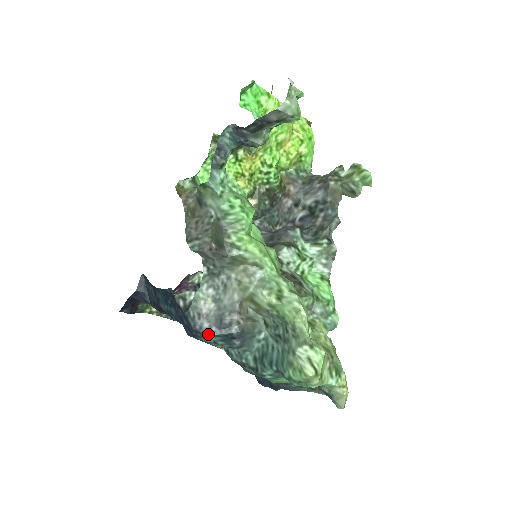
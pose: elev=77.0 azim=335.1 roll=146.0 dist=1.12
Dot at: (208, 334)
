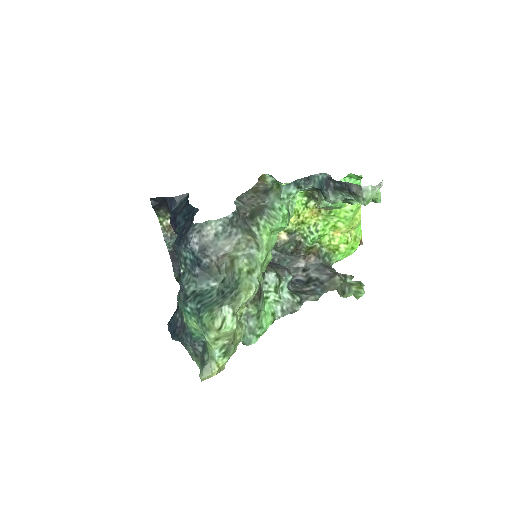
Dot at: (191, 246)
